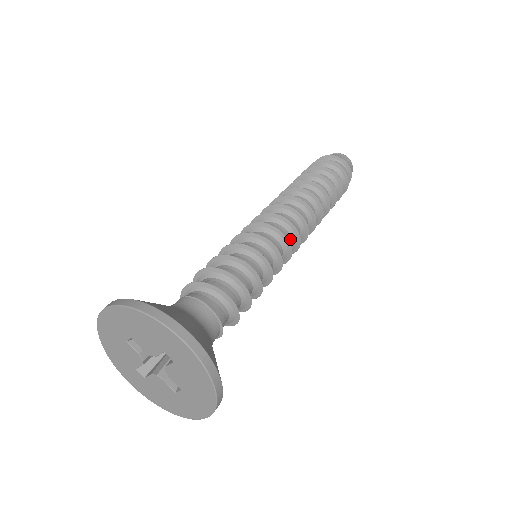
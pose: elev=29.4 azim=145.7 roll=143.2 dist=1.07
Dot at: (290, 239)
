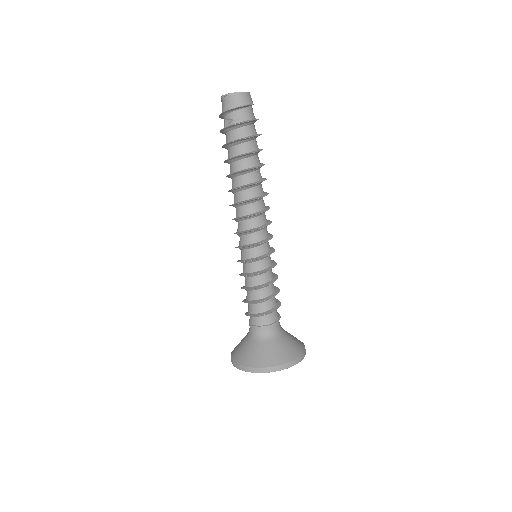
Dot at: (260, 232)
